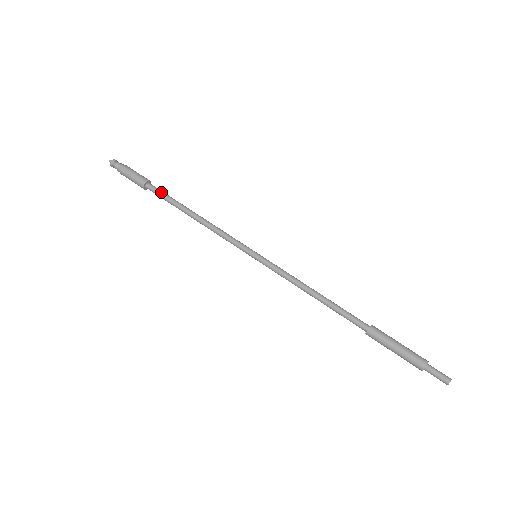
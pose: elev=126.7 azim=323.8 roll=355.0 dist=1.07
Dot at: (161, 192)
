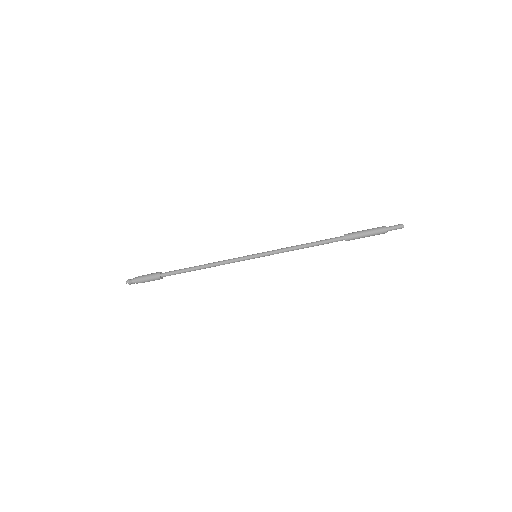
Dot at: (173, 271)
